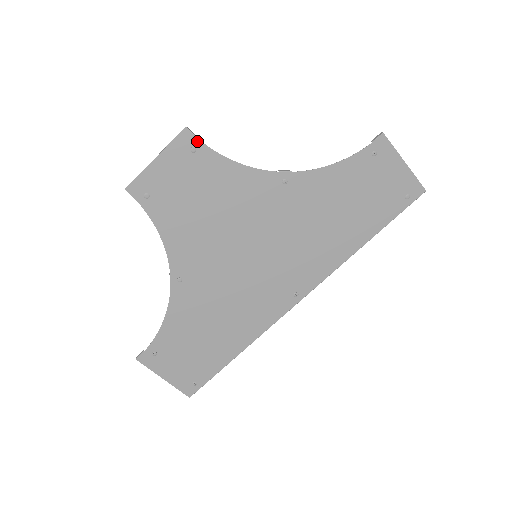
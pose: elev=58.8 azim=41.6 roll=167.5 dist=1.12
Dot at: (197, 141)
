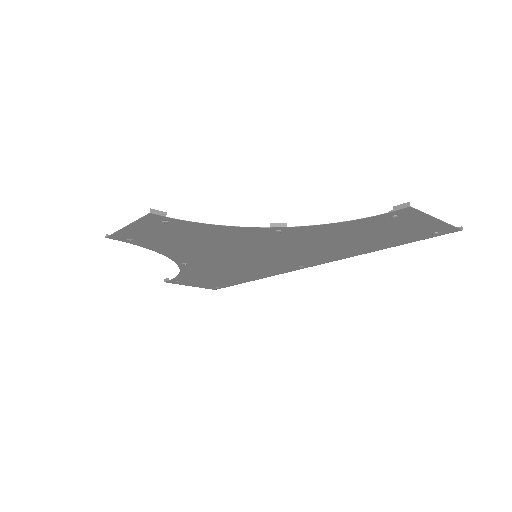
Dot at: (167, 218)
